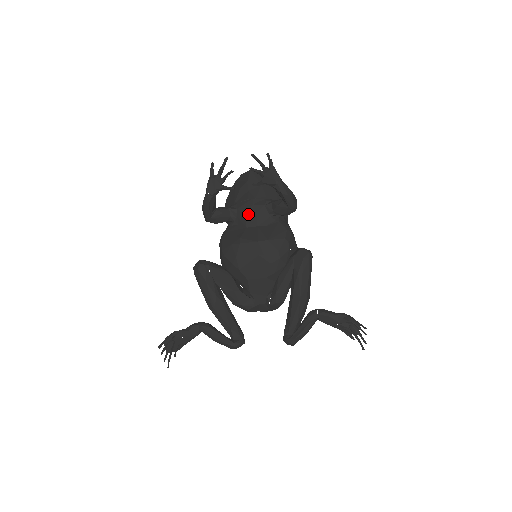
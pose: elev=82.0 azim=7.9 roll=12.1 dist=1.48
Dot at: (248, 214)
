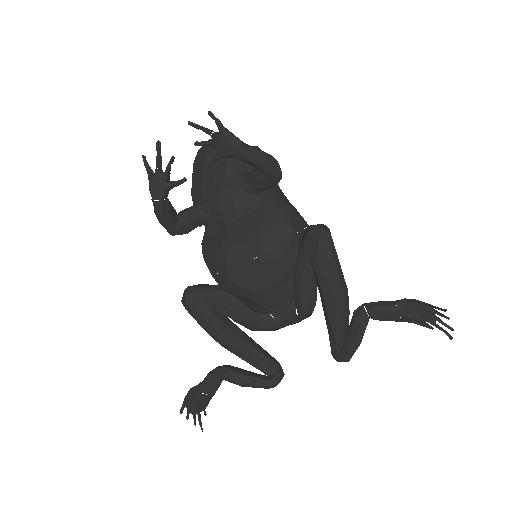
Dot at: (222, 206)
